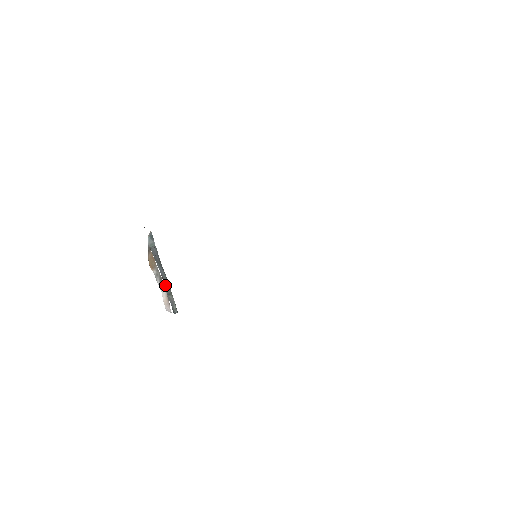
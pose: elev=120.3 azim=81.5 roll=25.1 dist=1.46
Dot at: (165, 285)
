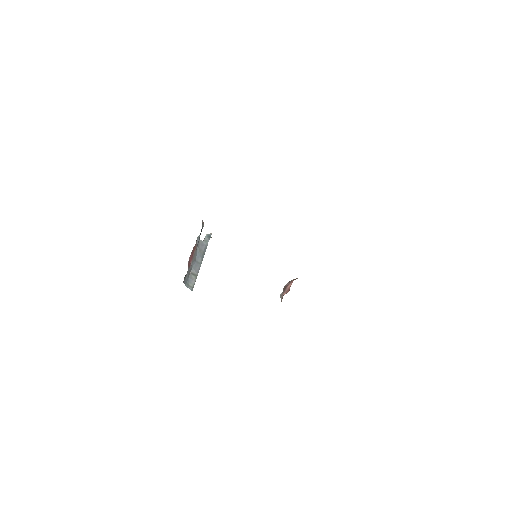
Dot at: (194, 266)
